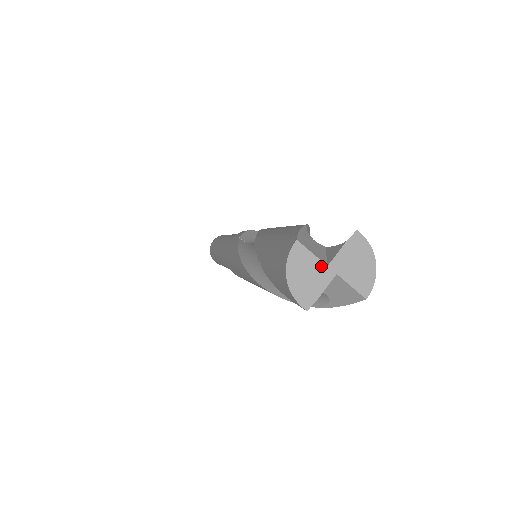
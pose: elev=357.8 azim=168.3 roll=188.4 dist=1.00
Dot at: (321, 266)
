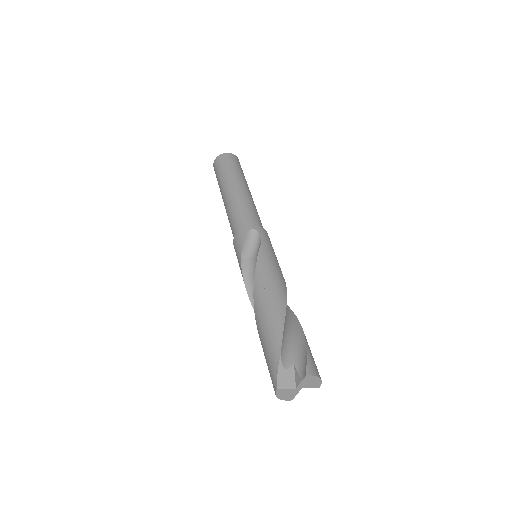
Dot at: (293, 390)
